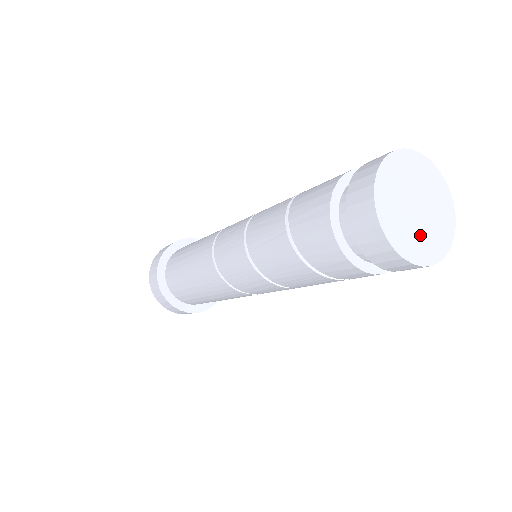
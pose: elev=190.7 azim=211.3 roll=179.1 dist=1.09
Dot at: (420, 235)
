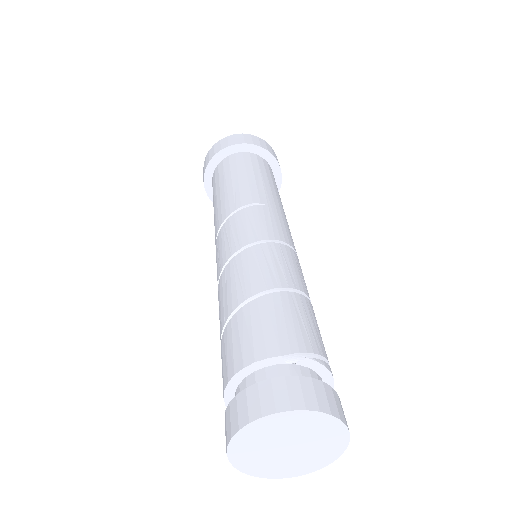
Dot at: (282, 463)
